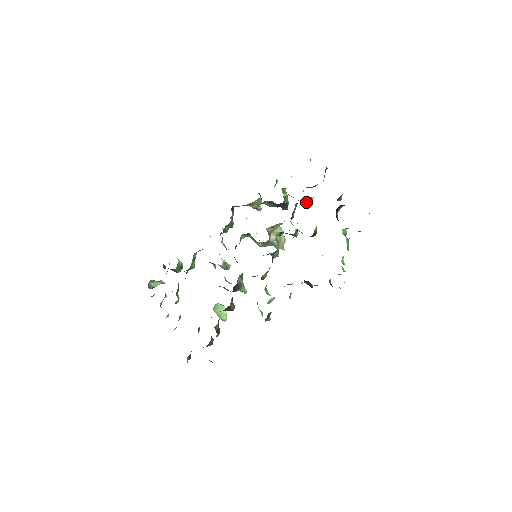
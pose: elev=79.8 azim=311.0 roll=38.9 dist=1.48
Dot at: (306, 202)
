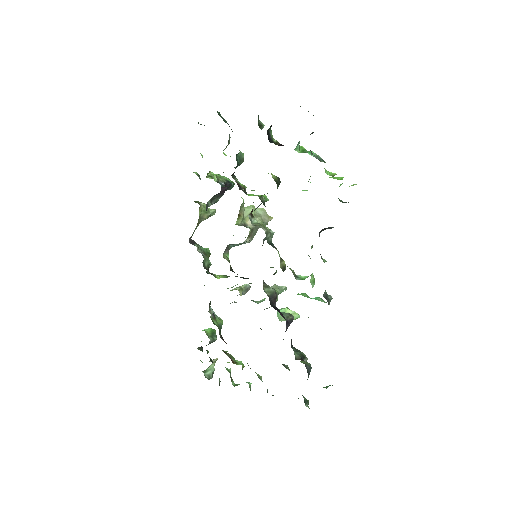
Dot at: (239, 163)
